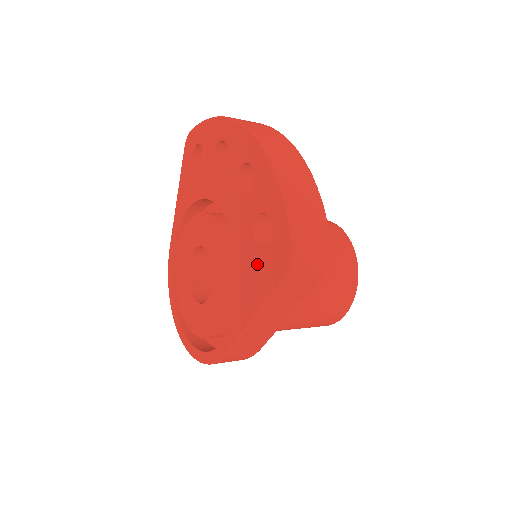
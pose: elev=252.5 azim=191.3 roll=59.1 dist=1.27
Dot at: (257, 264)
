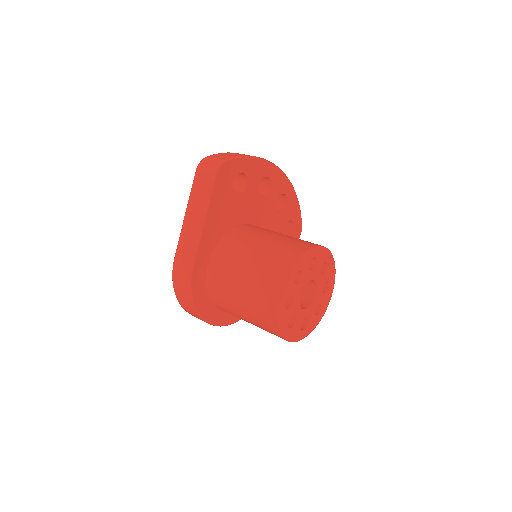
Dot at: occluded
